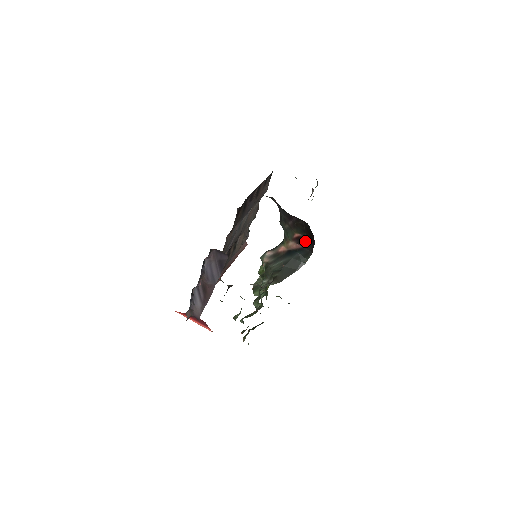
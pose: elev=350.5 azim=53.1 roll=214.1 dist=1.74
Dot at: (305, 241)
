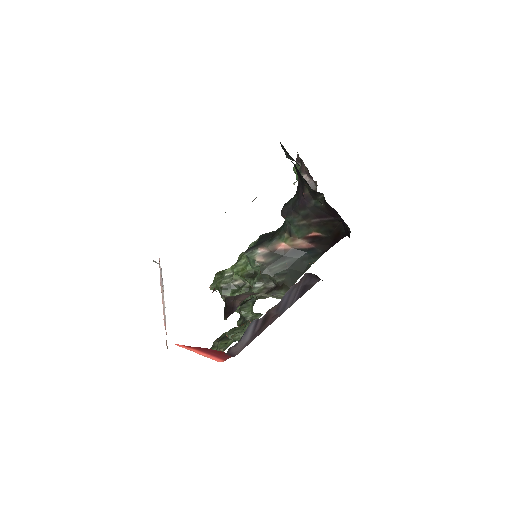
Dot at: (323, 241)
